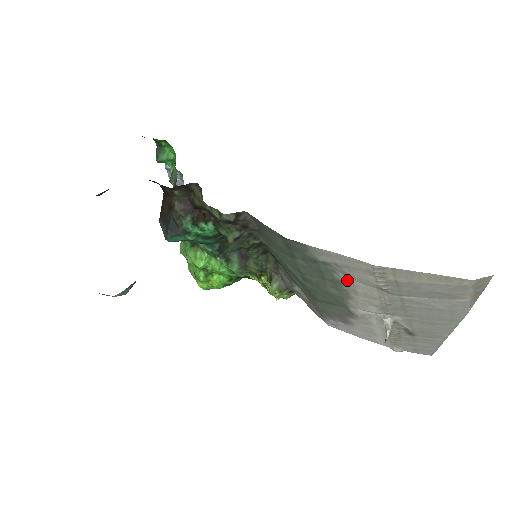
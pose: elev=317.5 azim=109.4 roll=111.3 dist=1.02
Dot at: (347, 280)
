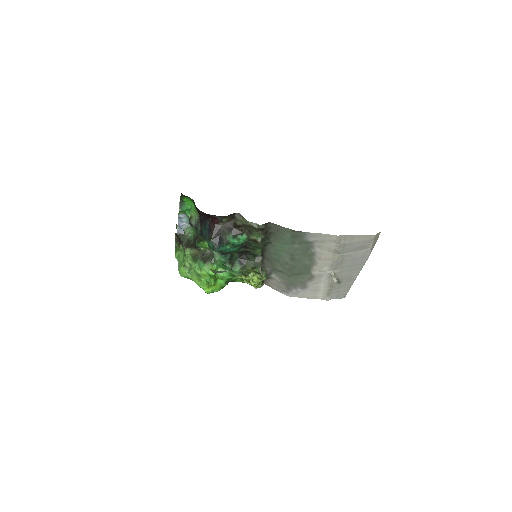
Dot at: (318, 251)
